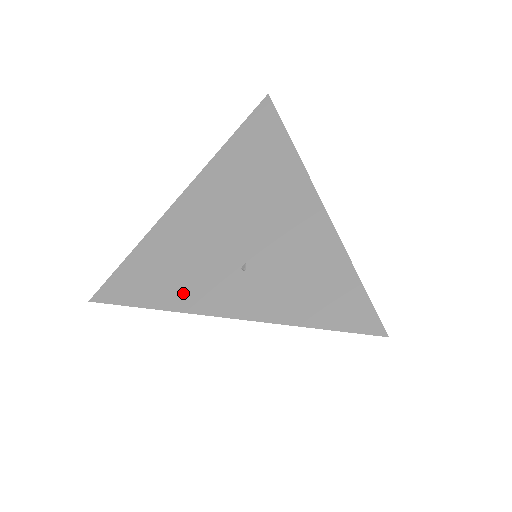
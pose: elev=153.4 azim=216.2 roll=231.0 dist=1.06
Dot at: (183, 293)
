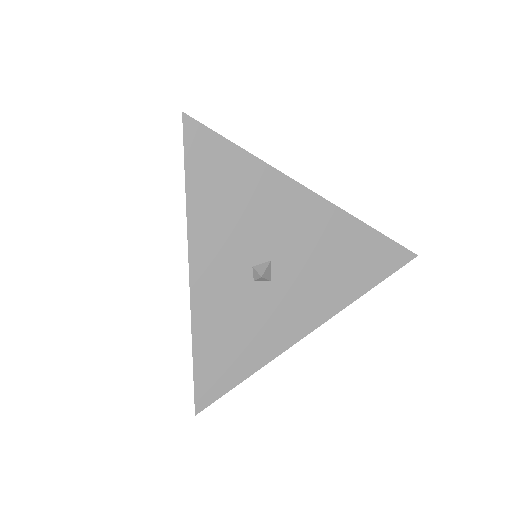
Dot at: occluded
